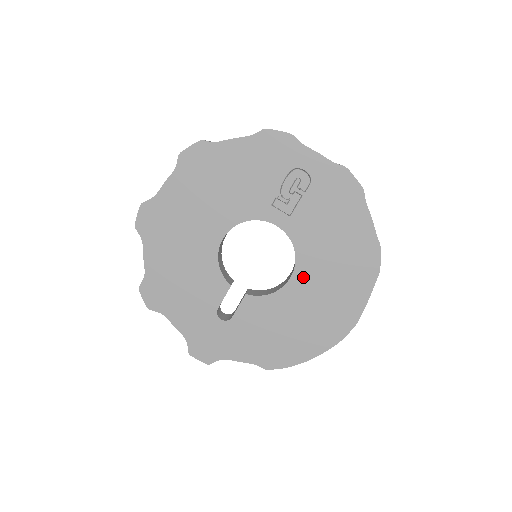
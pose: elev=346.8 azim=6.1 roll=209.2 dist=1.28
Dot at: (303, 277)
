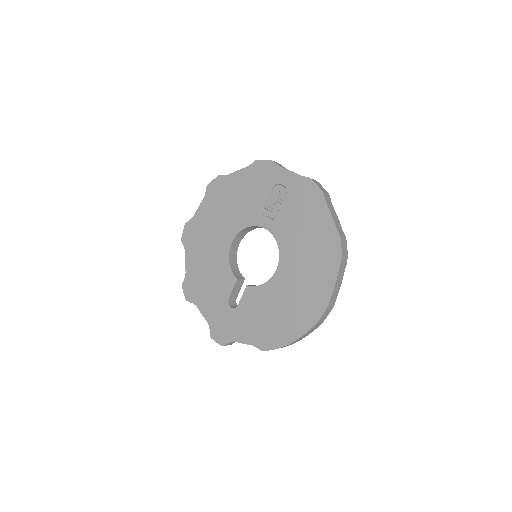
Dot at: (285, 268)
